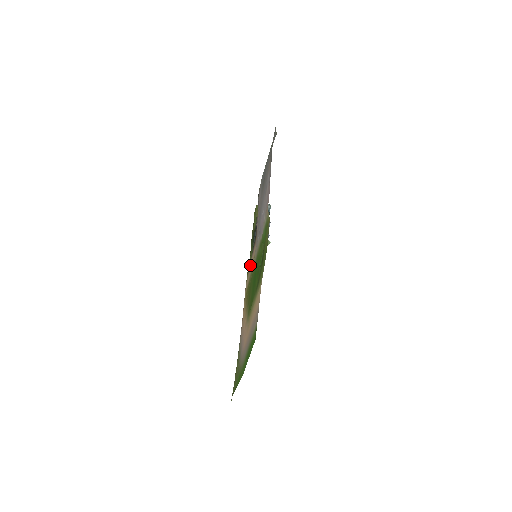
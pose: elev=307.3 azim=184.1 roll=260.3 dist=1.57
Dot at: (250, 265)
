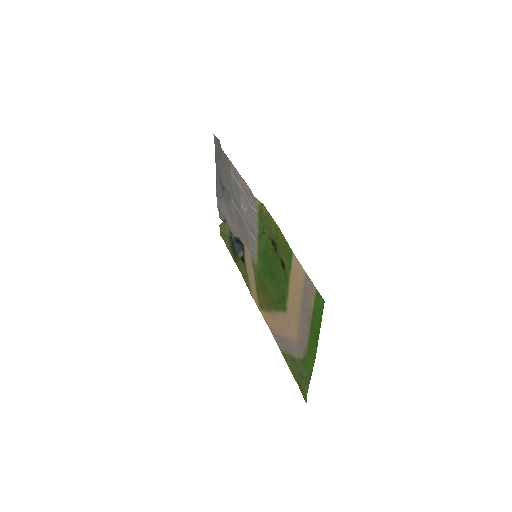
Dot at: (248, 274)
